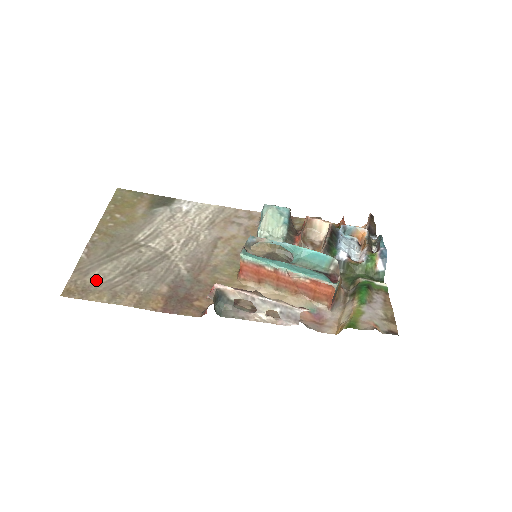
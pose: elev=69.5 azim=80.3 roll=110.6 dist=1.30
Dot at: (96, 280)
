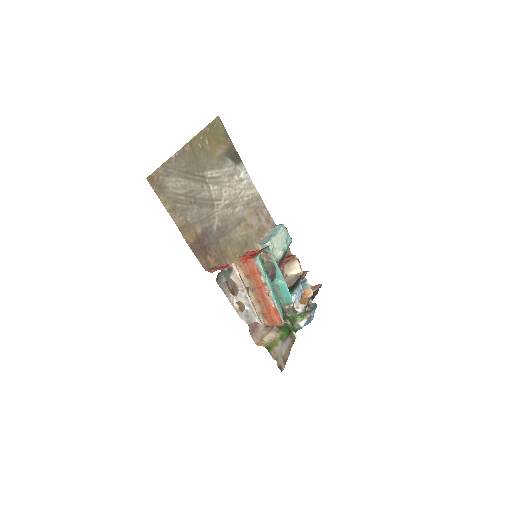
Dot at: (171, 186)
